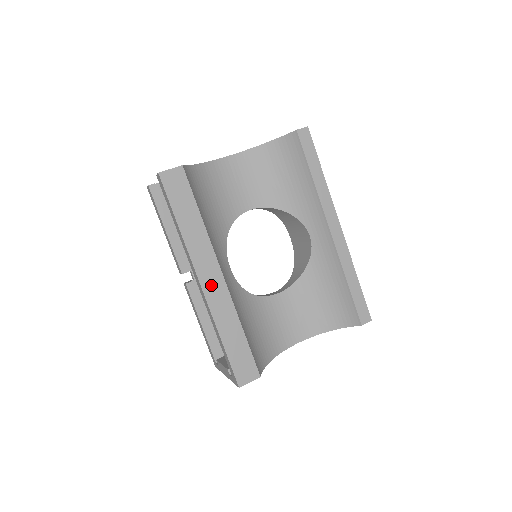
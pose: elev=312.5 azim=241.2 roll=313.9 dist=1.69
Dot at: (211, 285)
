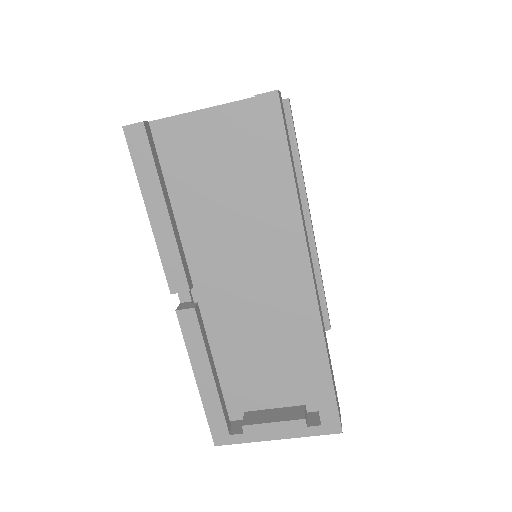
Dot at: (315, 284)
